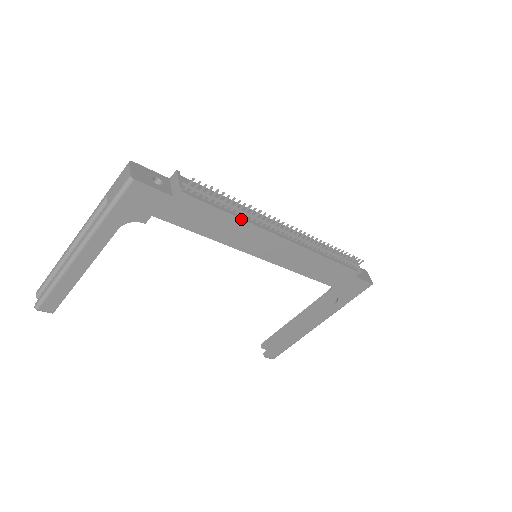
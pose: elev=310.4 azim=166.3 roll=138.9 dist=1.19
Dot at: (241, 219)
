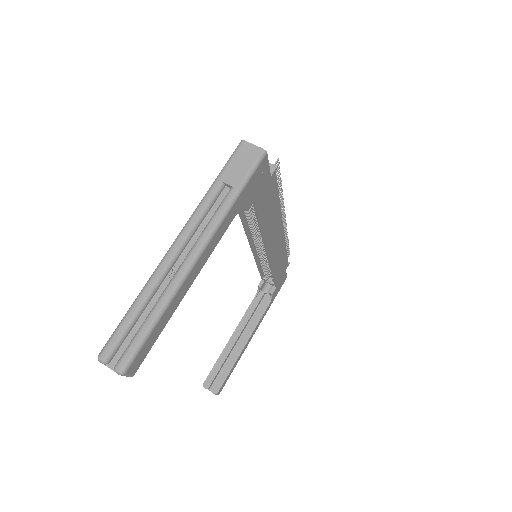
Dot at: (280, 206)
